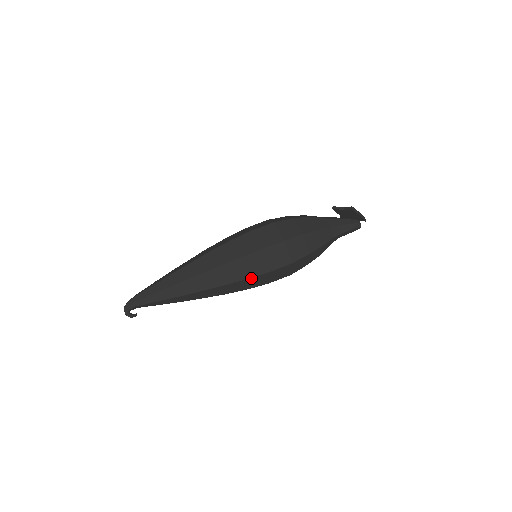
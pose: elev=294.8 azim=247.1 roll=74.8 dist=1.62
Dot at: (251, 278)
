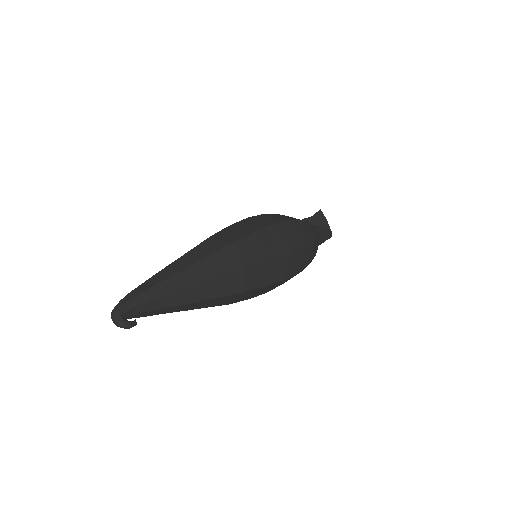
Dot at: (275, 258)
